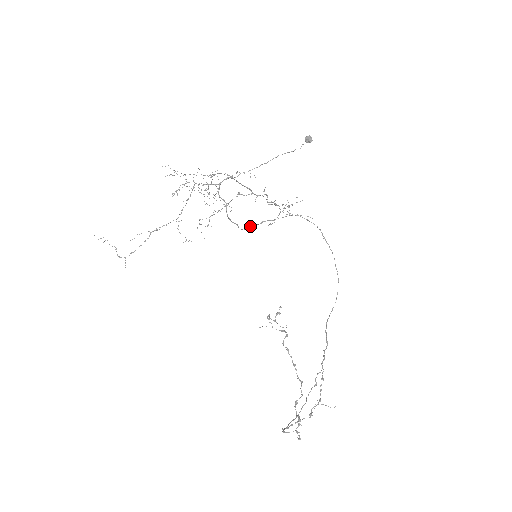
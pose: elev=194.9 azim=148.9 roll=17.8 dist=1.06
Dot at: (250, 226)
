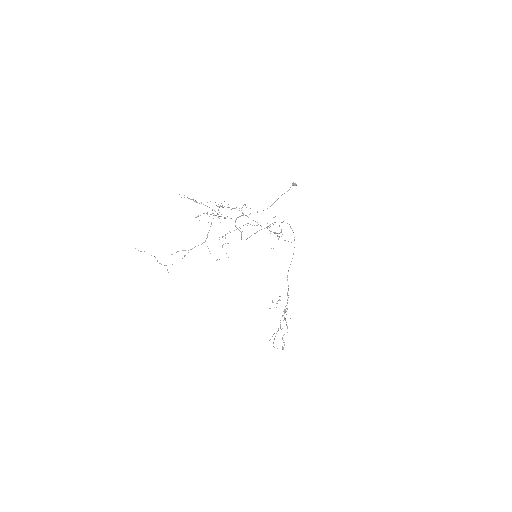
Dot at: occluded
